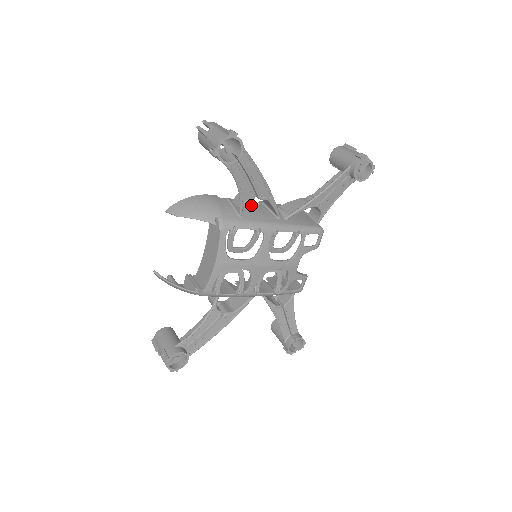
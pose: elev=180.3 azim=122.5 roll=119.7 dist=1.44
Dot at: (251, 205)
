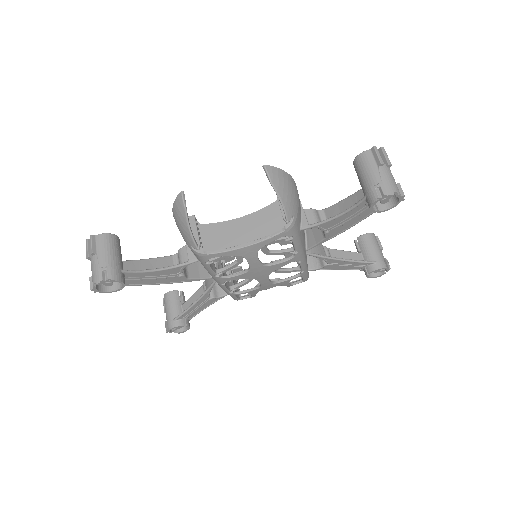
Dot at: occluded
